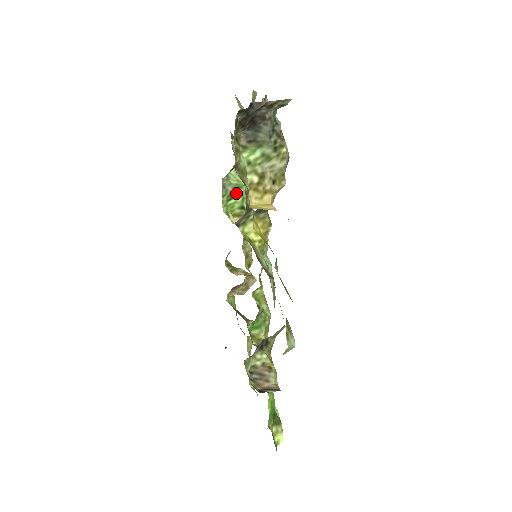
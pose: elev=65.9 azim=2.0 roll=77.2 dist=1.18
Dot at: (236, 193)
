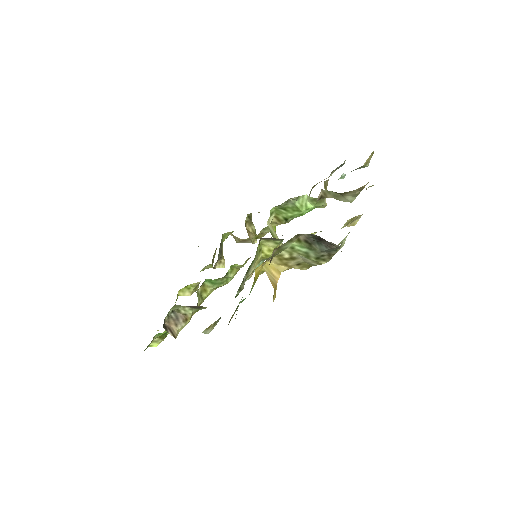
Dot at: (292, 210)
